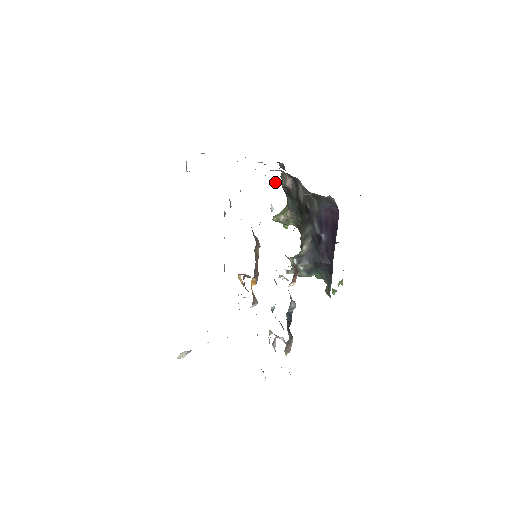
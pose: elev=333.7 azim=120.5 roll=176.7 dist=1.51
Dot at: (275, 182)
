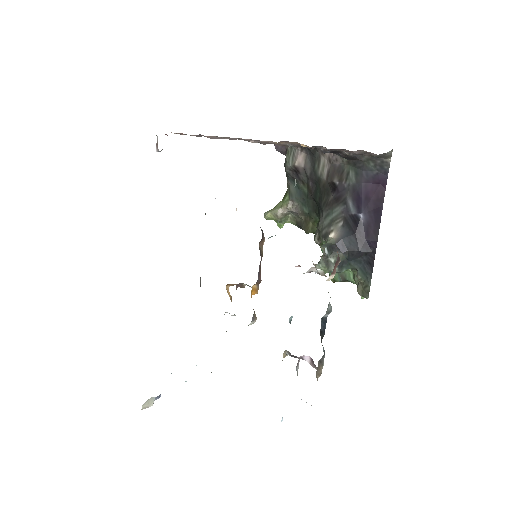
Dot at: occluded
